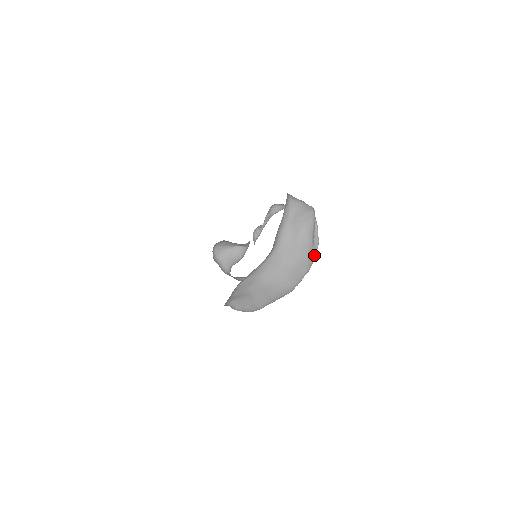
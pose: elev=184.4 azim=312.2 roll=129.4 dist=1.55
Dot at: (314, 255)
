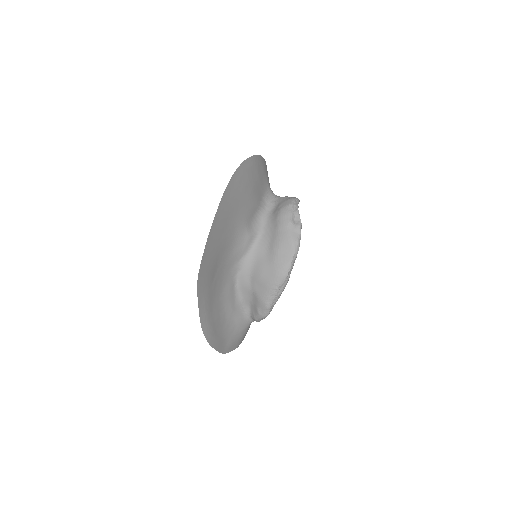
Dot at: (298, 235)
